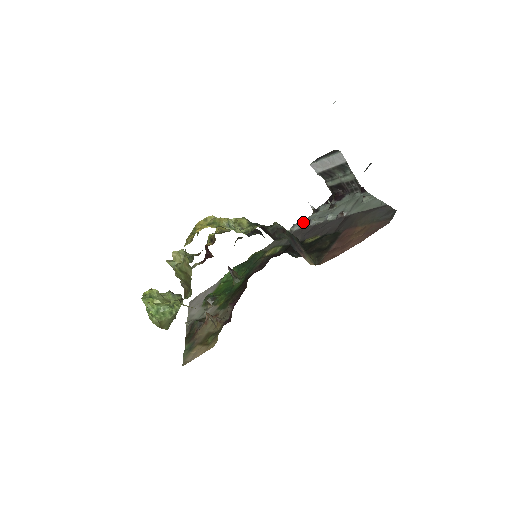
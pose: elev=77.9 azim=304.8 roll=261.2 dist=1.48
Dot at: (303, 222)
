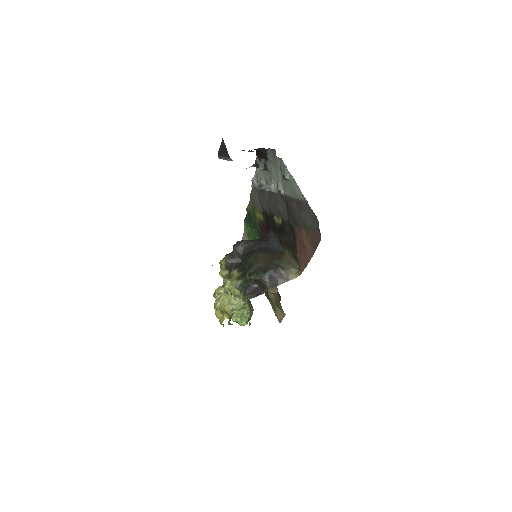
Dot at: (257, 183)
